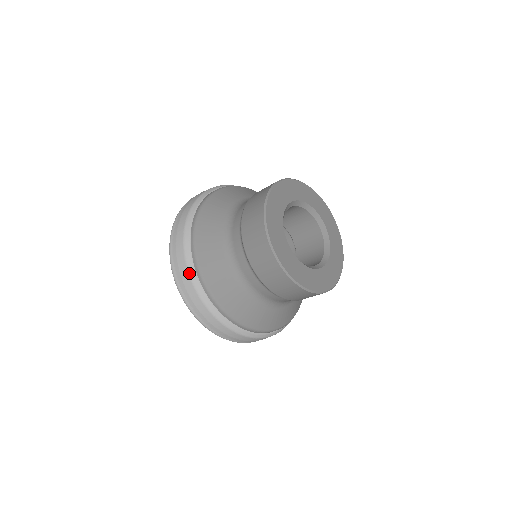
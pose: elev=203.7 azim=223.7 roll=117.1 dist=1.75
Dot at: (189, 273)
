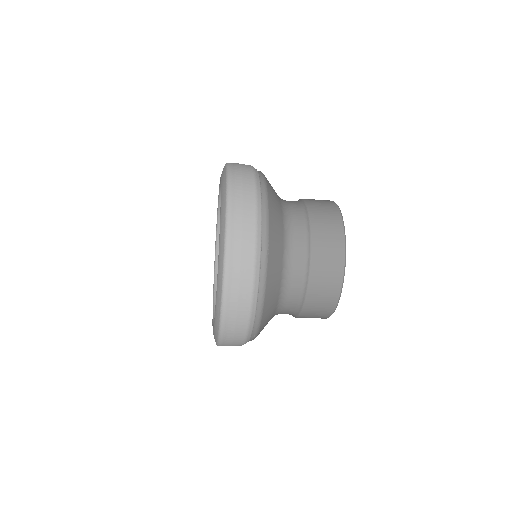
Dot at: (256, 247)
